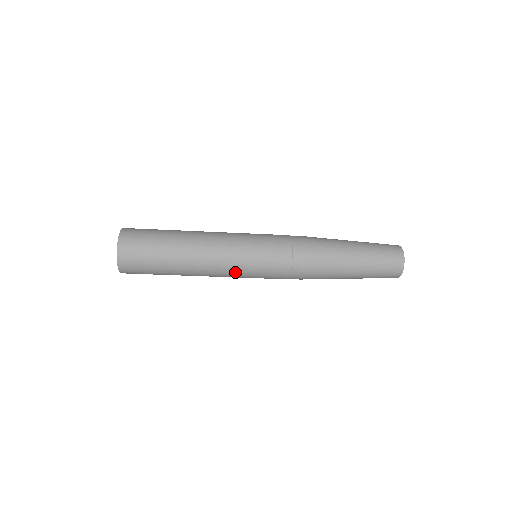
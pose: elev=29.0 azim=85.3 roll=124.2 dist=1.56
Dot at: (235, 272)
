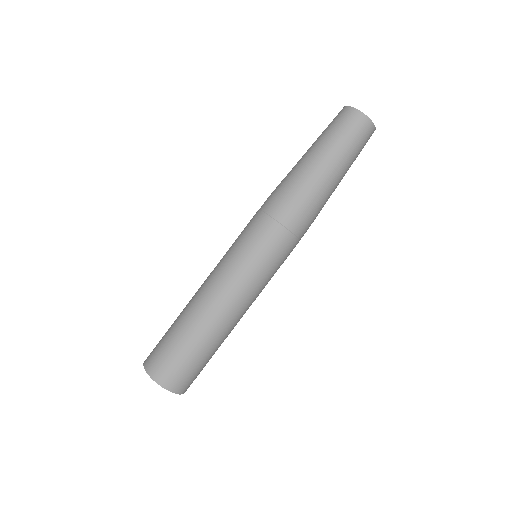
Dot at: (228, 267)
